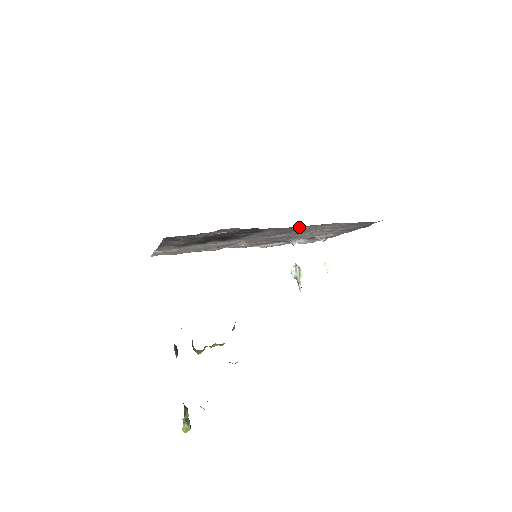
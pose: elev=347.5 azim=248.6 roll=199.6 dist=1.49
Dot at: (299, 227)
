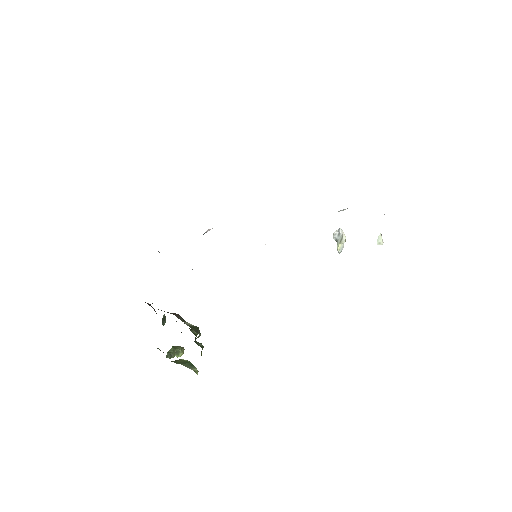
Dot at: occluded
